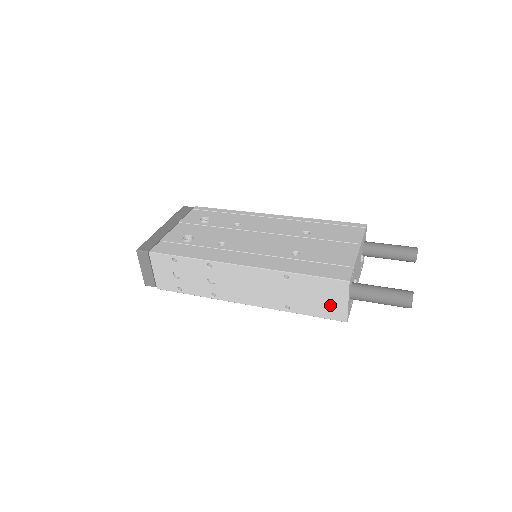
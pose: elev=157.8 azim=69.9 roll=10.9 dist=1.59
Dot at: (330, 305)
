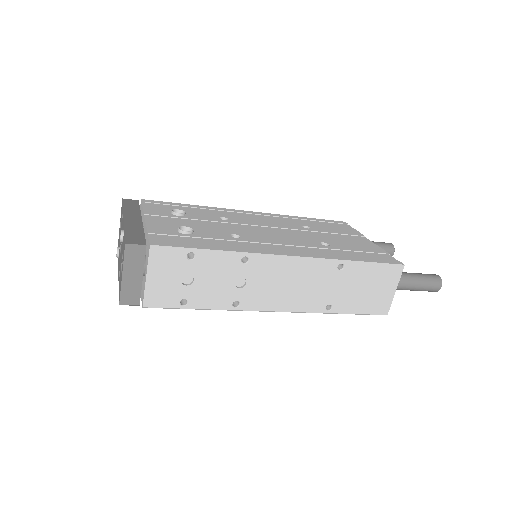
Dot at: (377, 296)
